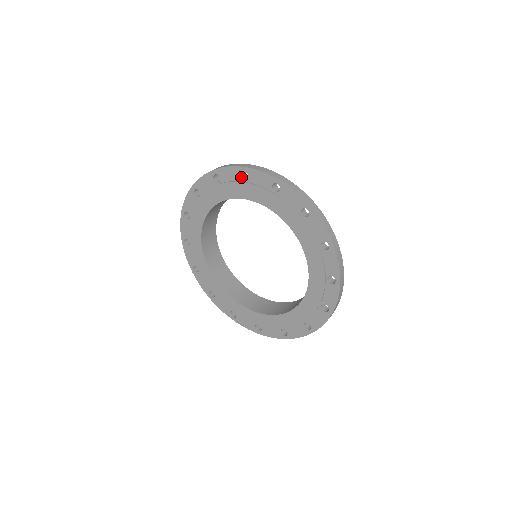
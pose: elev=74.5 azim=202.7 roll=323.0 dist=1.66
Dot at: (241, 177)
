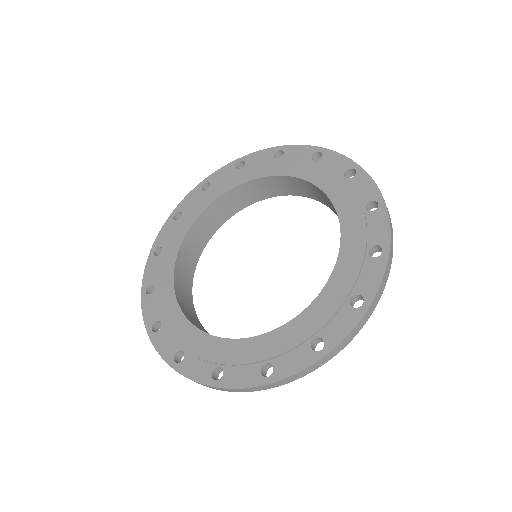
Dot at: (274, 156)
